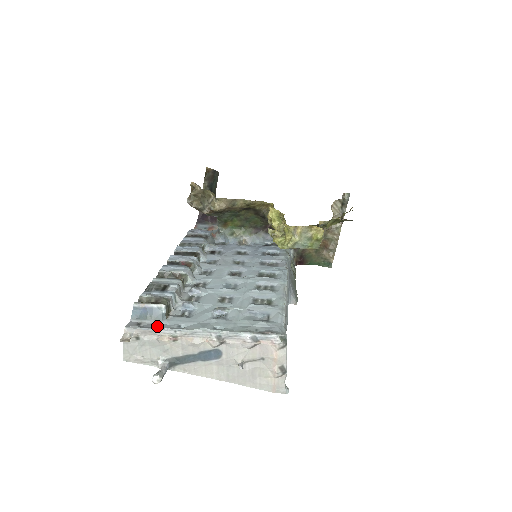
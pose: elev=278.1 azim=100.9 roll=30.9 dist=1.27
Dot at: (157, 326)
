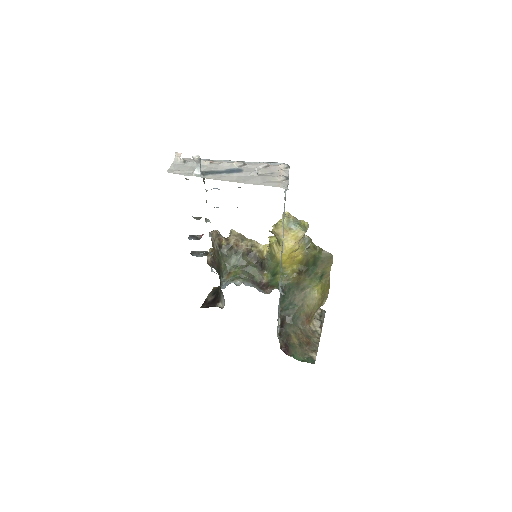
Dot at: occluded
